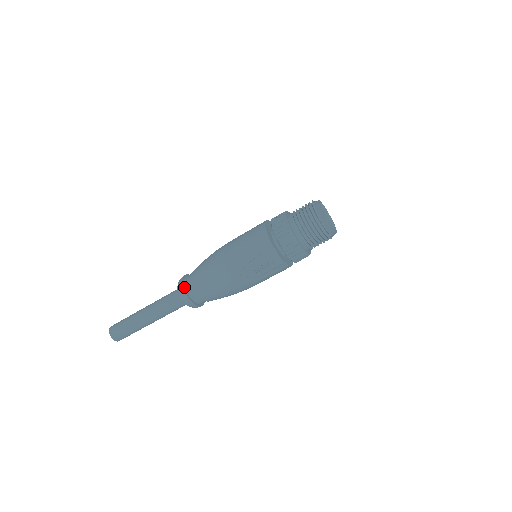
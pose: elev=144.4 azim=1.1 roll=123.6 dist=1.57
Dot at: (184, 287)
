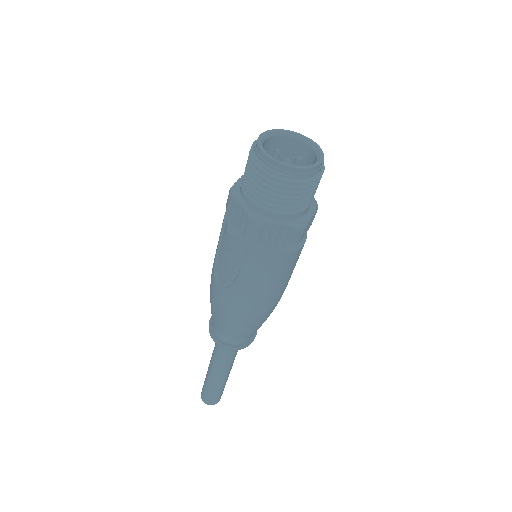
Dot at: occluded
